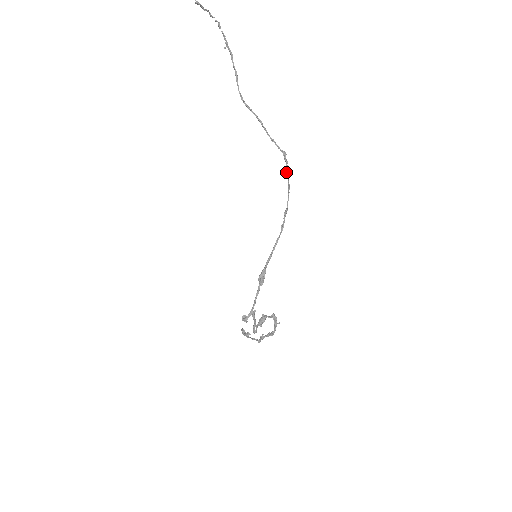
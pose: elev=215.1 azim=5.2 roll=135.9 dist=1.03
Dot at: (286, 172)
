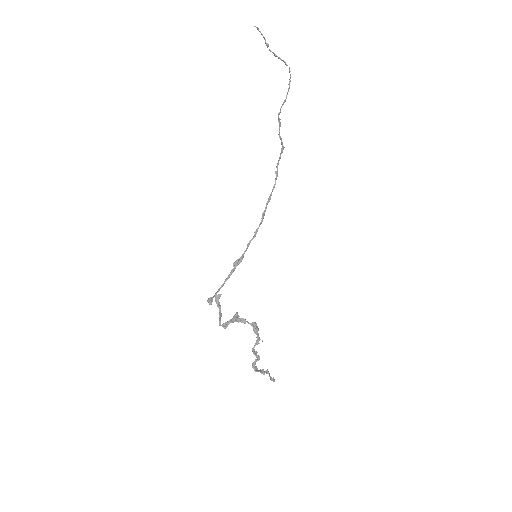
Dot at: (278, 162)
